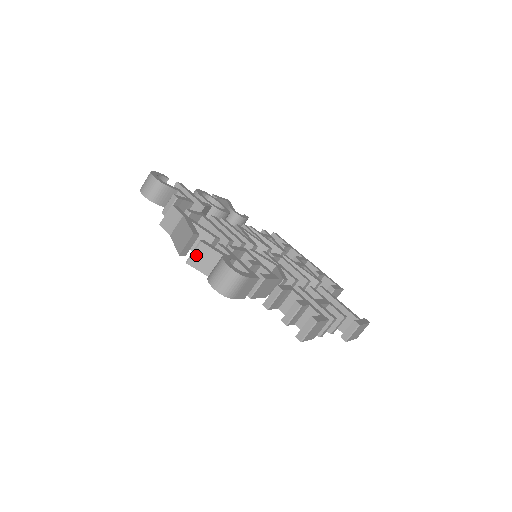
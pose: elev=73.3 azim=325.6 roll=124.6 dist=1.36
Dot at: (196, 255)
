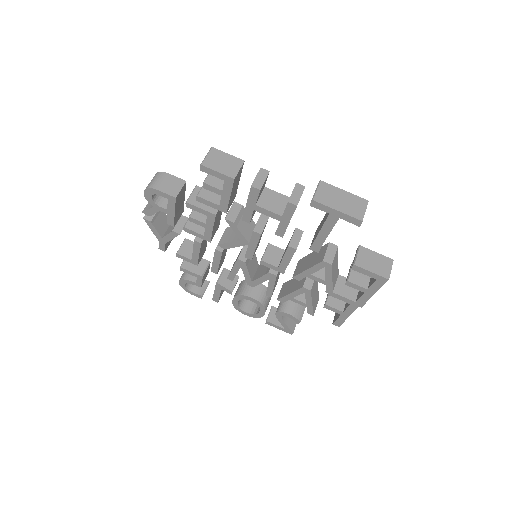
Dot at: (149, 204)
